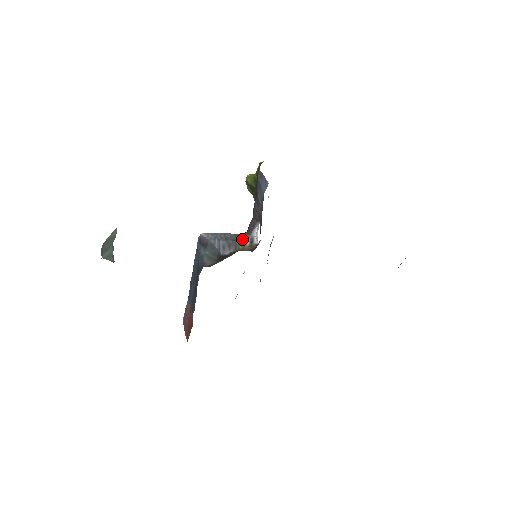
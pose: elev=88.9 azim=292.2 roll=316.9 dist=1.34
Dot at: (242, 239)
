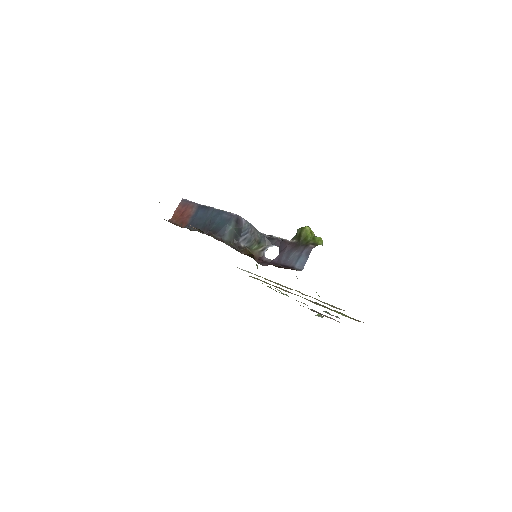
Dot at: (260, 243)
